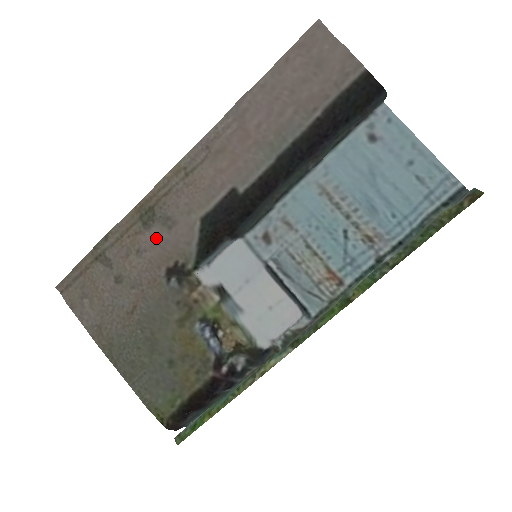
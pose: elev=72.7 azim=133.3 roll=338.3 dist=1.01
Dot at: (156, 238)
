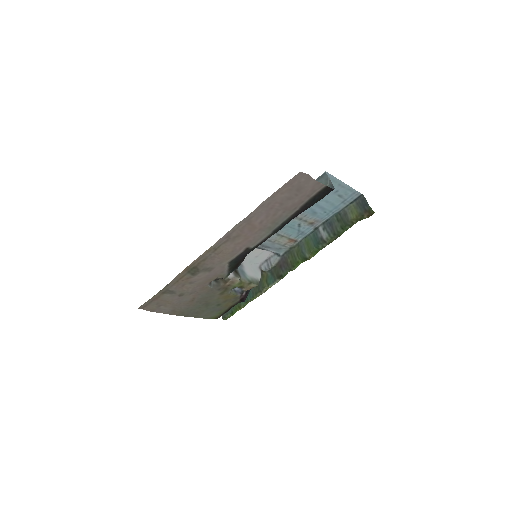
Dot at: (202, 276)
